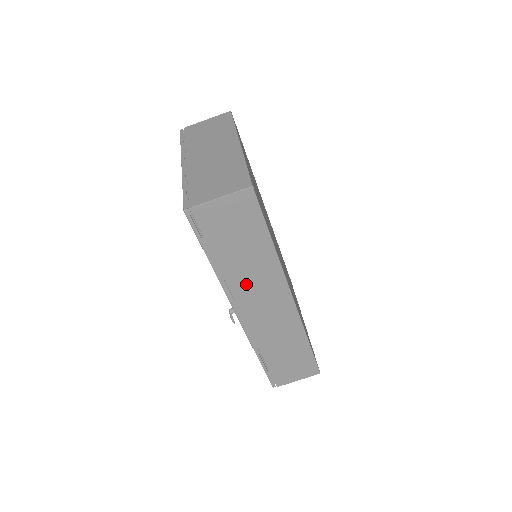
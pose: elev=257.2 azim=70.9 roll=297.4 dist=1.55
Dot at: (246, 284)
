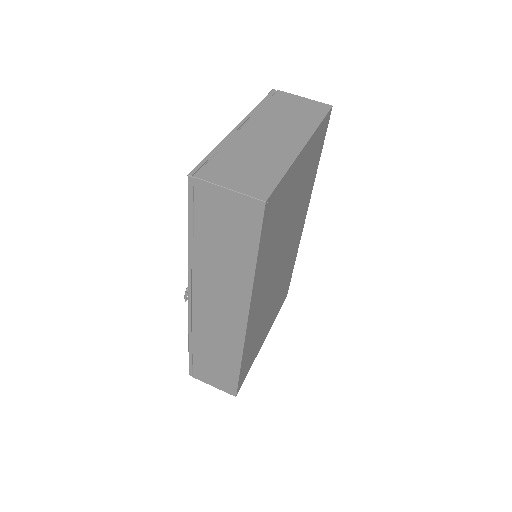
Dot at: (211, 279)
